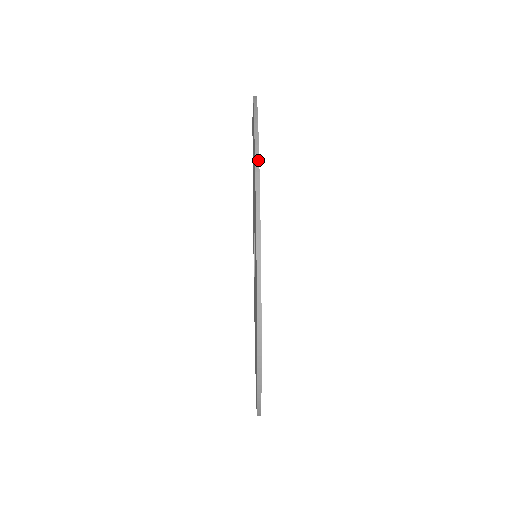
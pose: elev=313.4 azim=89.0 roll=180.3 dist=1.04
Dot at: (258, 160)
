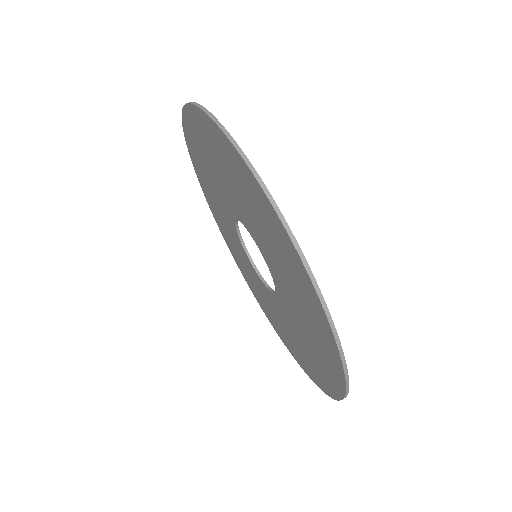
Dot at: (303, 255)
